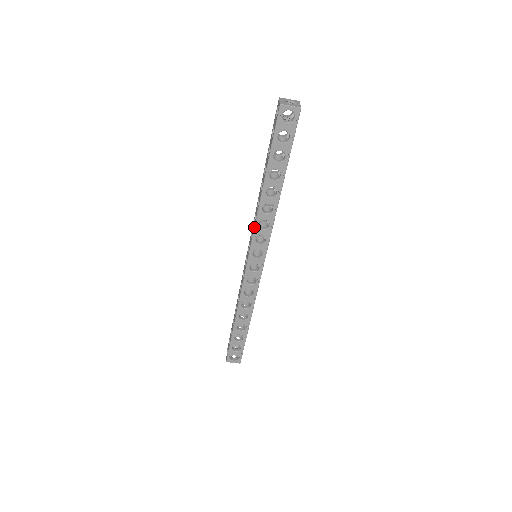
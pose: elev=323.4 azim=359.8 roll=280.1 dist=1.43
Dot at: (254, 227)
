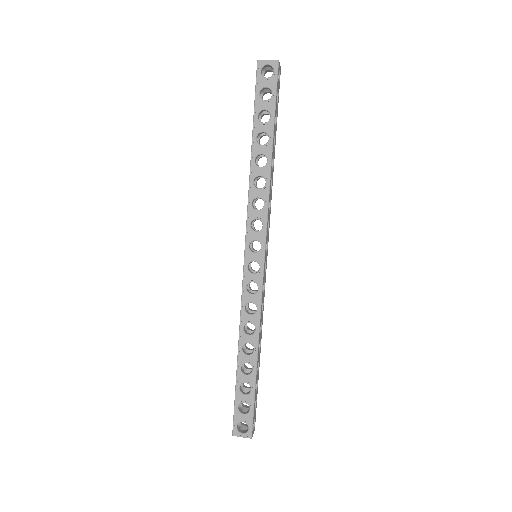
Dot at: (247, 208)
